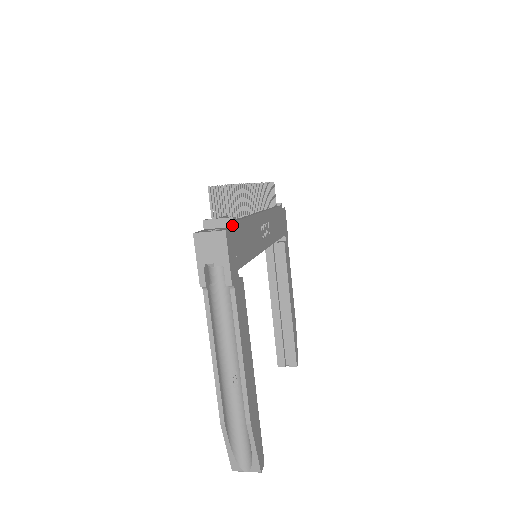
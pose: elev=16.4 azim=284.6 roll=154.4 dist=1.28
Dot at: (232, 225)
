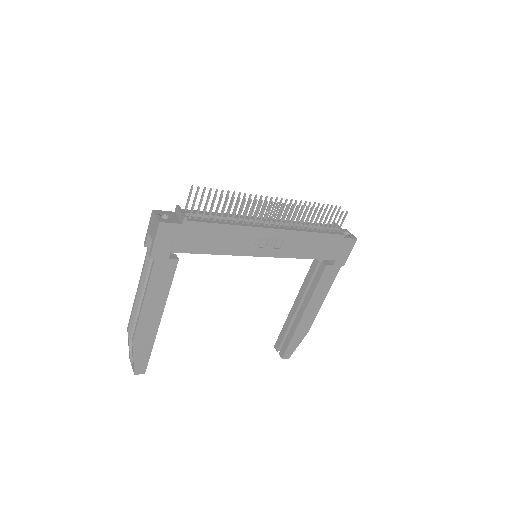
Dot at: (182, 222)
